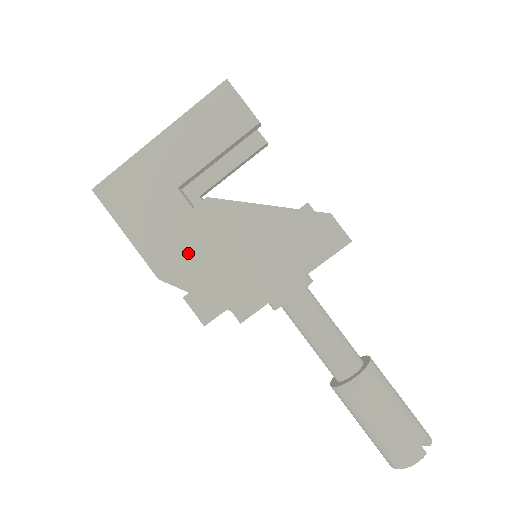
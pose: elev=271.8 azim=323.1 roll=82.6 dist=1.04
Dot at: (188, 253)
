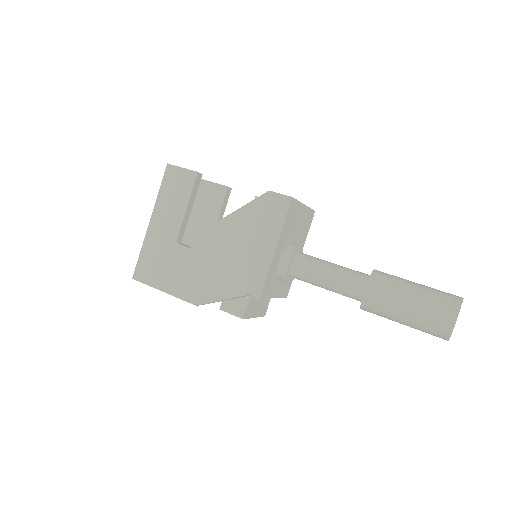
Dot at: (203, 277)
